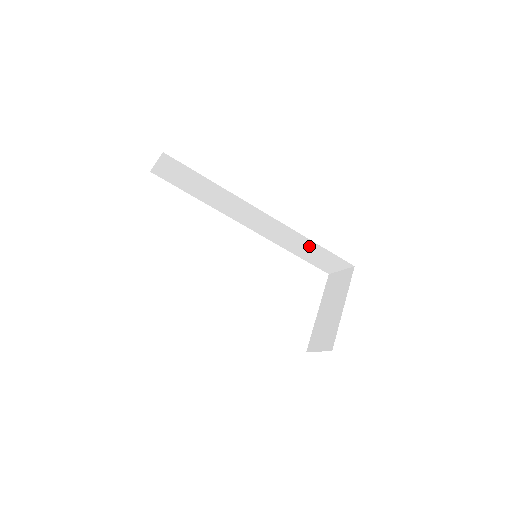
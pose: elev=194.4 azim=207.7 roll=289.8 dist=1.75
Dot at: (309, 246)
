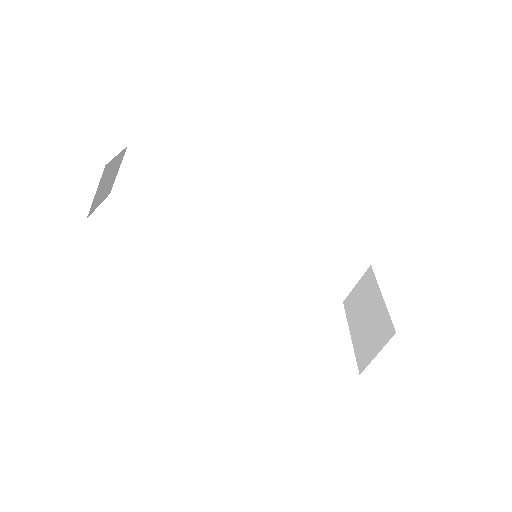
Dot at: (312, 251)
